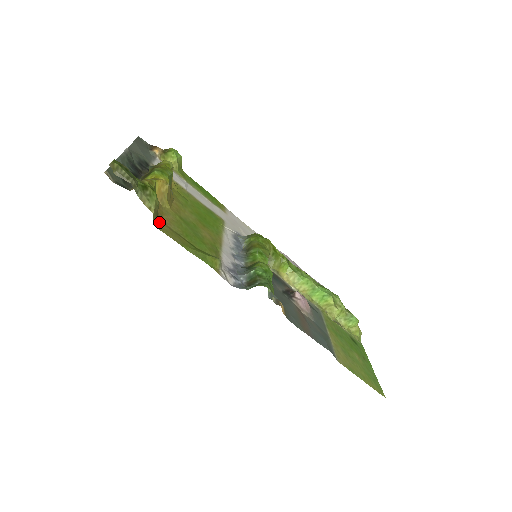
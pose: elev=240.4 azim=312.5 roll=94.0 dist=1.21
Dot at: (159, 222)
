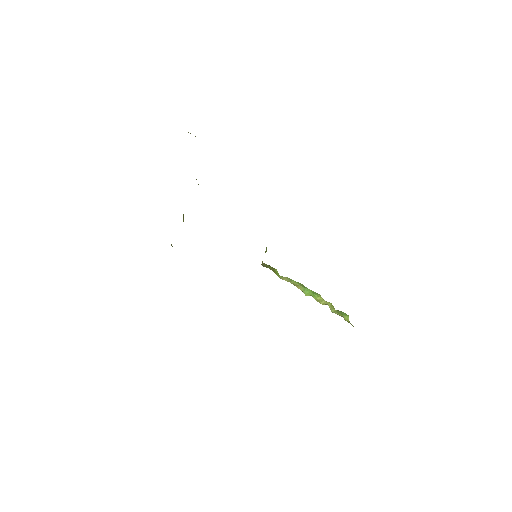
Dot at: occluded
